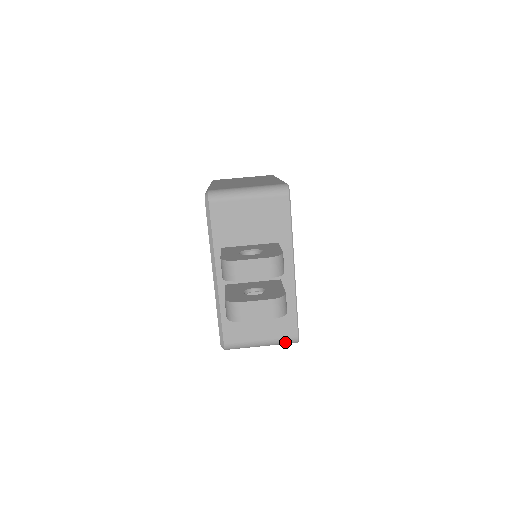
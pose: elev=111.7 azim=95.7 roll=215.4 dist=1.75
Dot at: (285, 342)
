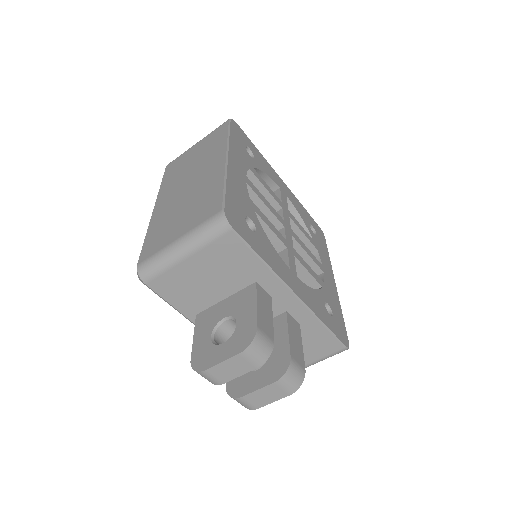
Dot at: (333, 355)
